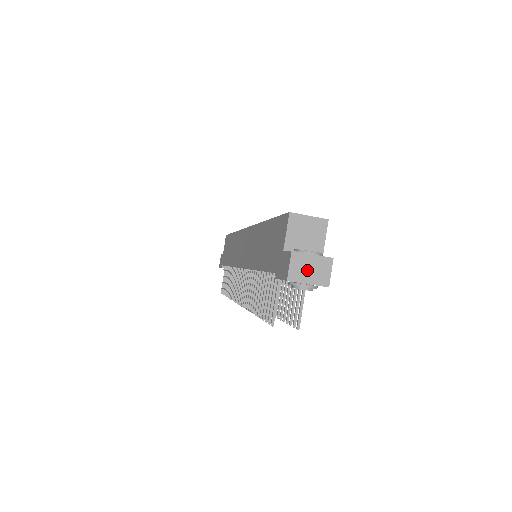
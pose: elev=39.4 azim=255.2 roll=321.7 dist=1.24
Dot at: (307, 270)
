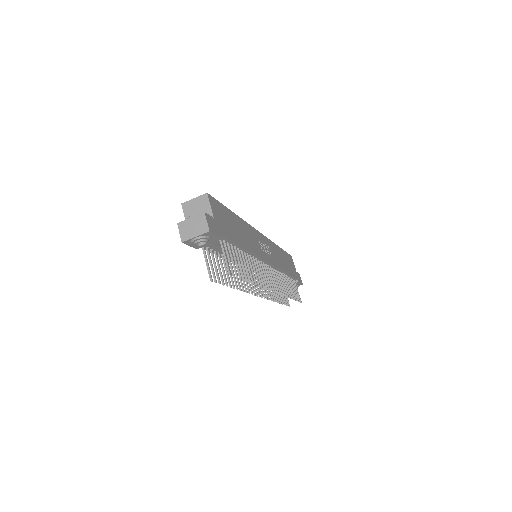
Dot at: (191, 229)
